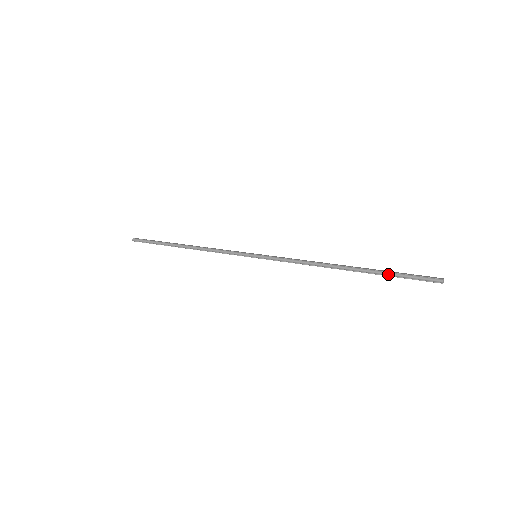
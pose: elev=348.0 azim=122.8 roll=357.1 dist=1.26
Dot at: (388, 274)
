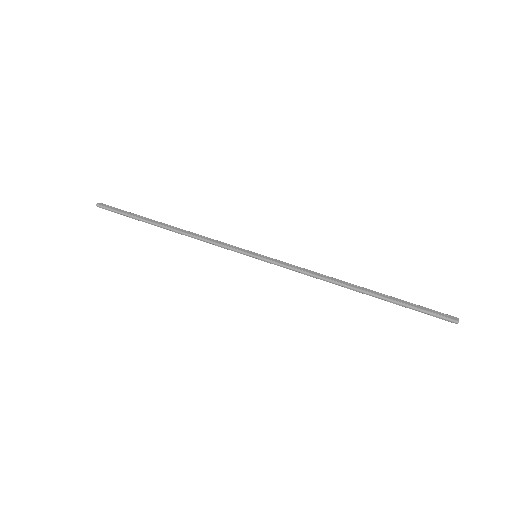
Dot at: (404, 306)
